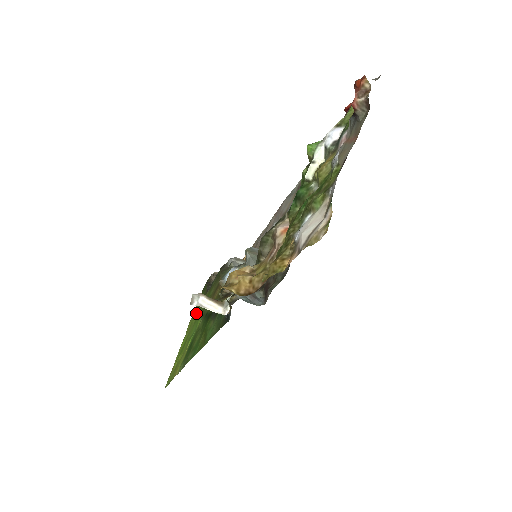
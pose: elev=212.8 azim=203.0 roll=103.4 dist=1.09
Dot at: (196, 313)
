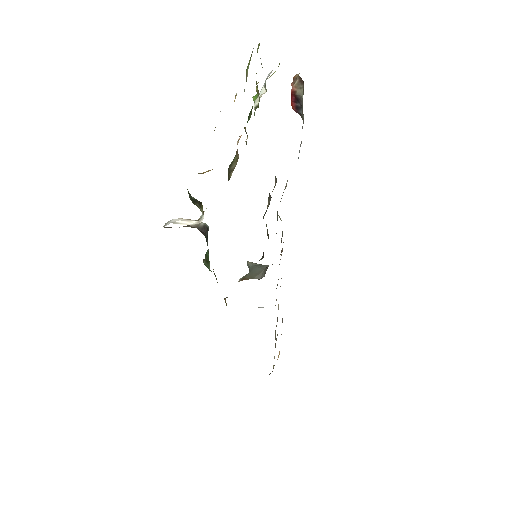
Dot at: occluded
